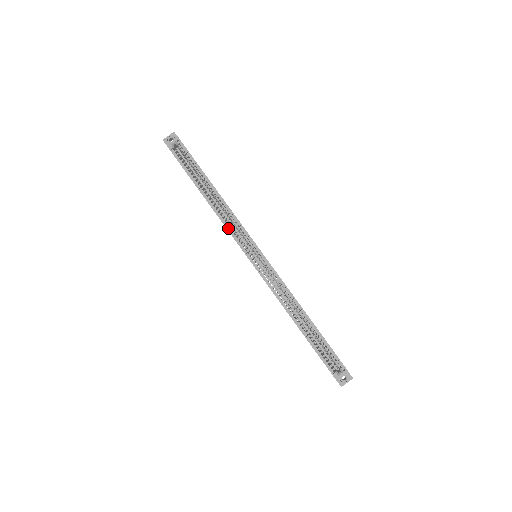
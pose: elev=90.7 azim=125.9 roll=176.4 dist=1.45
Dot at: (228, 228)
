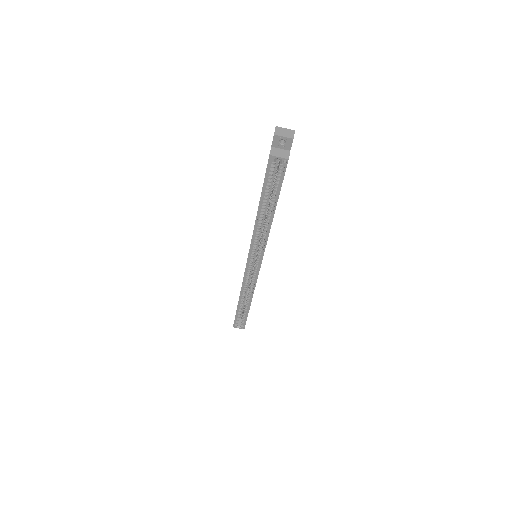
Dot at: (253, 240)
